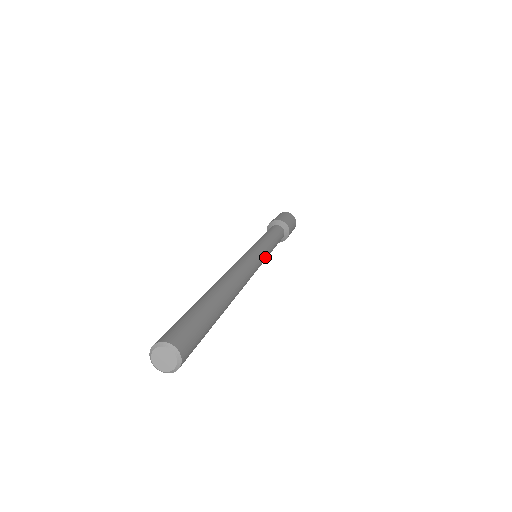
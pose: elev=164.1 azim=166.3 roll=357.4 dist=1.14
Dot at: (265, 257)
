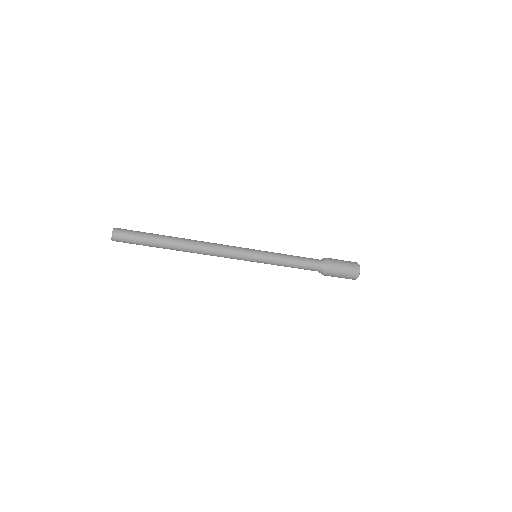
Dot at: (258, 258)
